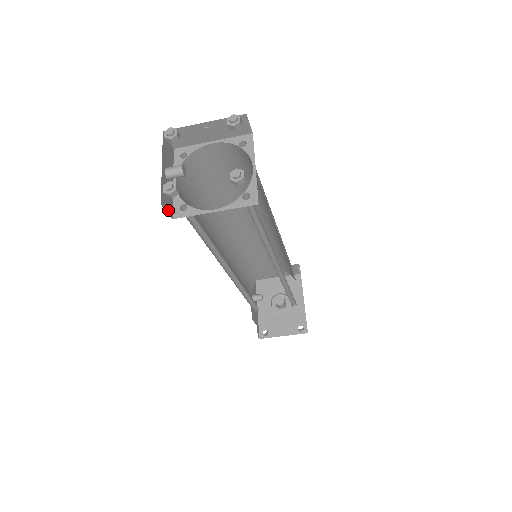
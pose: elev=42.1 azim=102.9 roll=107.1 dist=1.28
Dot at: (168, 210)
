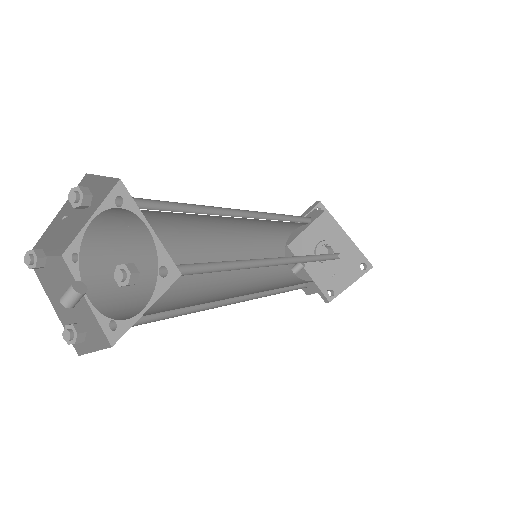
Dot at: (97, 345)
